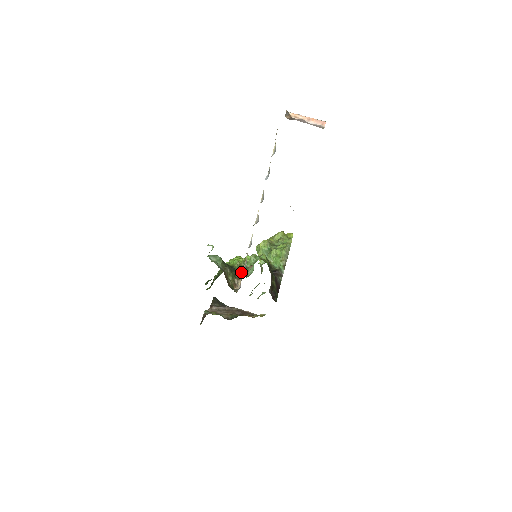
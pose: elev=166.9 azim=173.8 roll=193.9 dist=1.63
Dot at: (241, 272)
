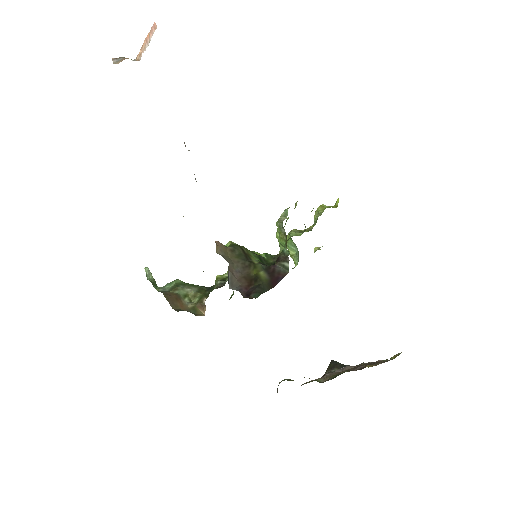
Dot at: (217, 286)
